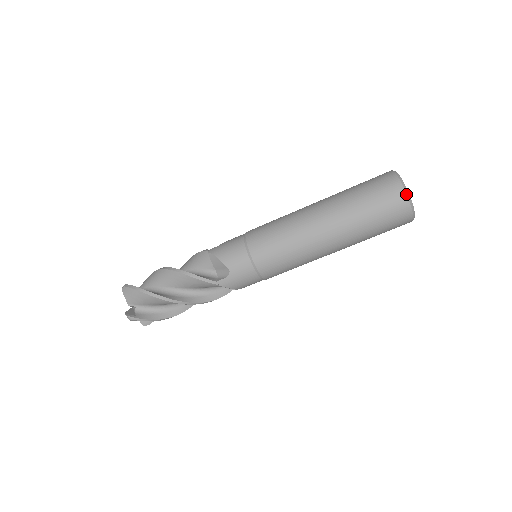
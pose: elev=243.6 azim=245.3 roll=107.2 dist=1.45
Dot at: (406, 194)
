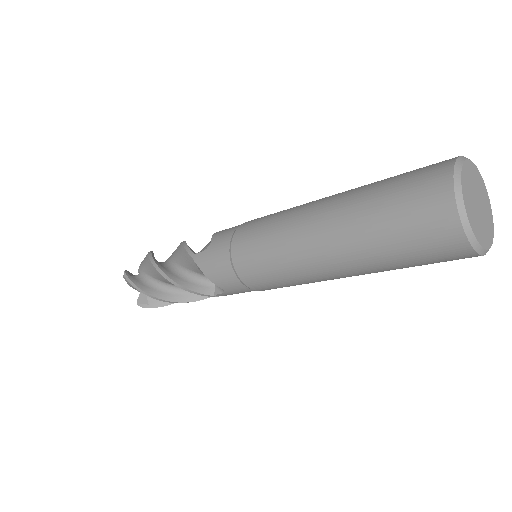
Dot at: (469, 244)
